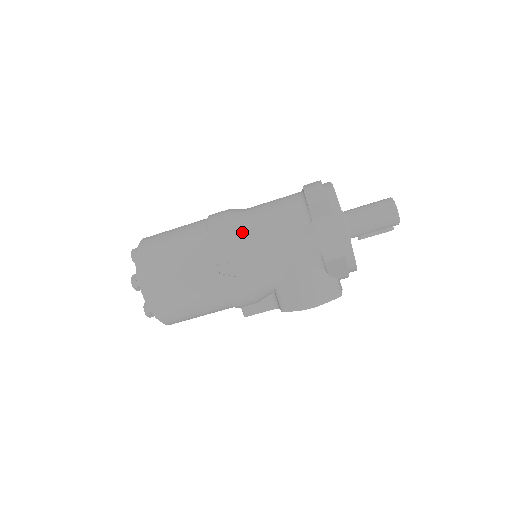
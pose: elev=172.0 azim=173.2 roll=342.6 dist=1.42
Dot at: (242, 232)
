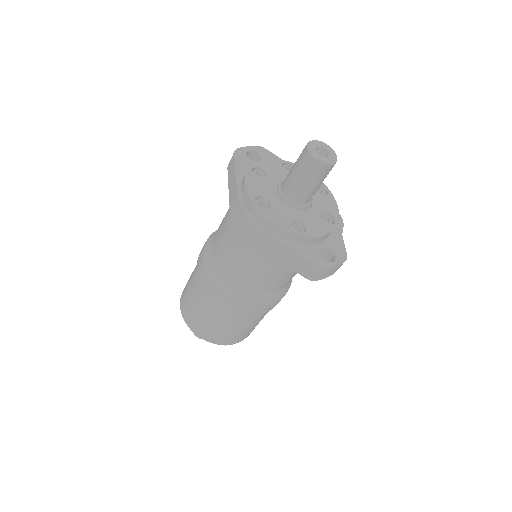
Dot at: (254, 294)
